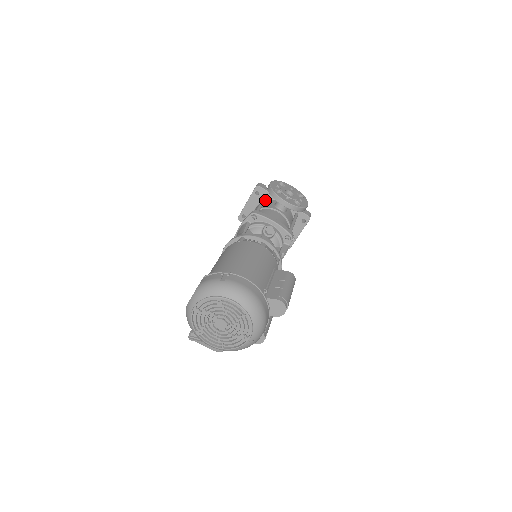
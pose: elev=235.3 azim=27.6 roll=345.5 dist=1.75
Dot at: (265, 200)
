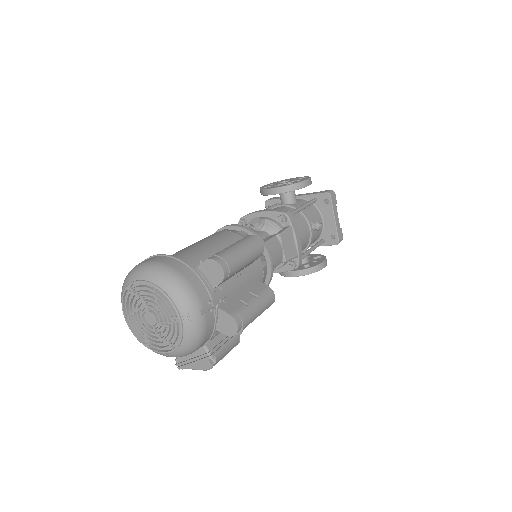
Dot at: (272, 207)
